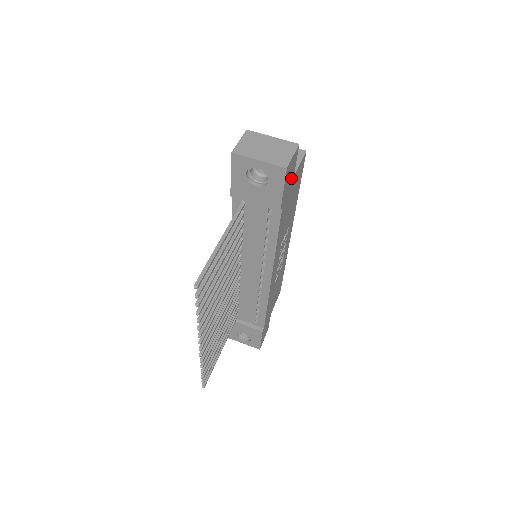
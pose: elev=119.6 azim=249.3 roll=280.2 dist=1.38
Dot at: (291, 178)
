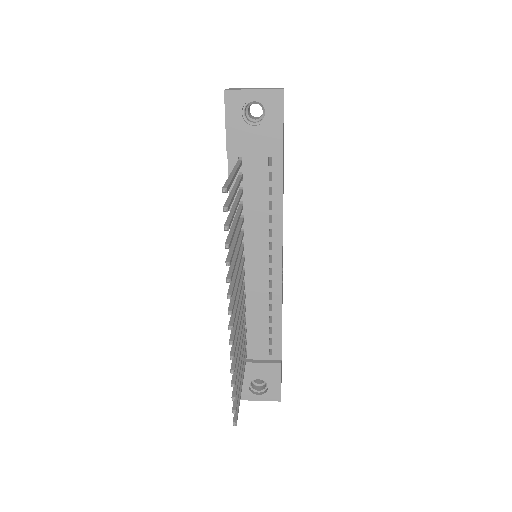
Dot at: occluded
